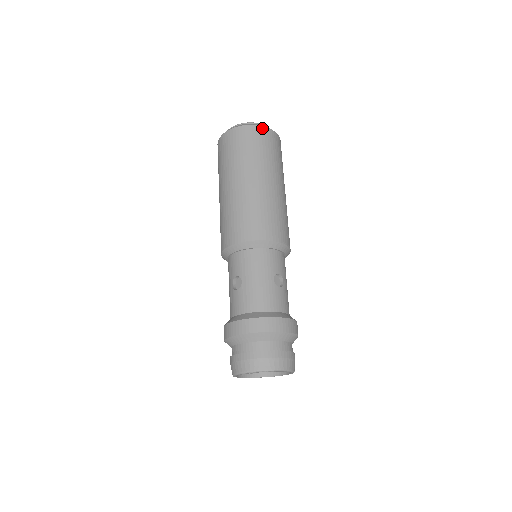
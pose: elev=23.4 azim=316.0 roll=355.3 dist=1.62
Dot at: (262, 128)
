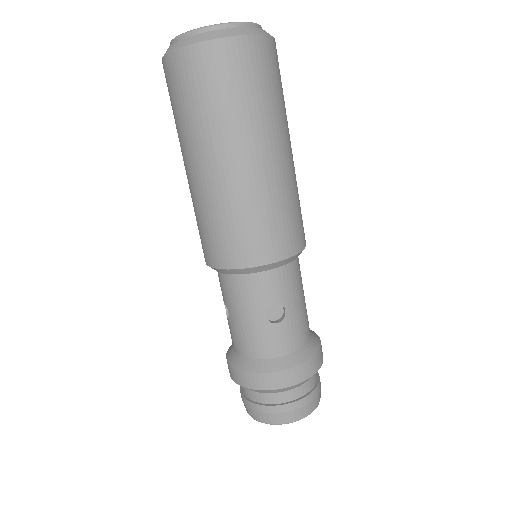
Dot at: (207, 46)
